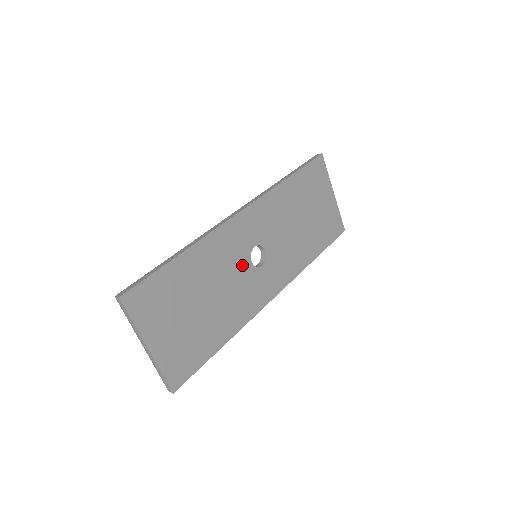
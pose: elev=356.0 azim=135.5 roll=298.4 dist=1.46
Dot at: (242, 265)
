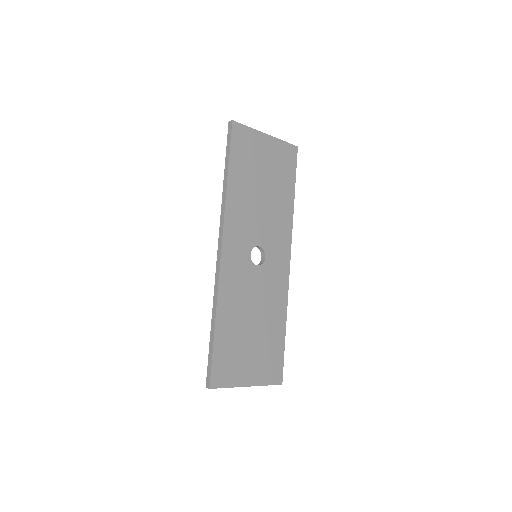
Dot at: (254, 276)
